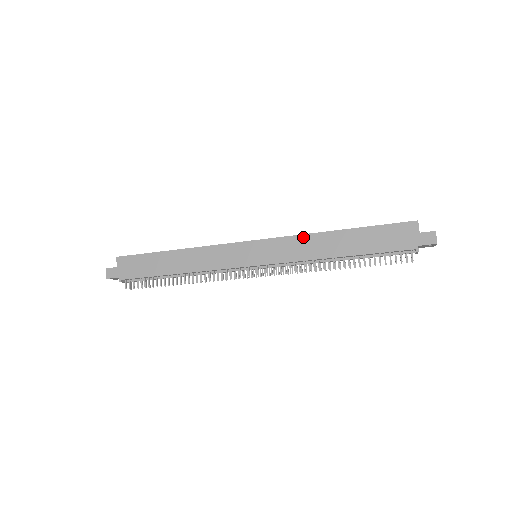
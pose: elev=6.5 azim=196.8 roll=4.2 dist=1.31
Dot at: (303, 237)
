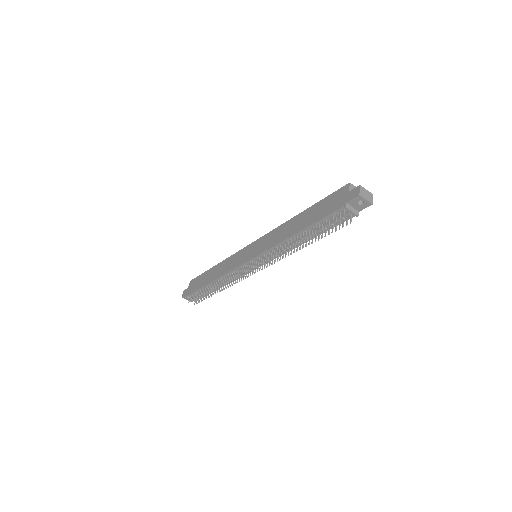
Dot at: (279, 228)
